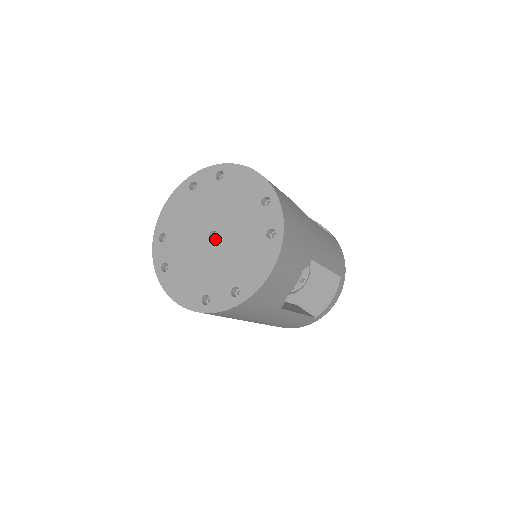
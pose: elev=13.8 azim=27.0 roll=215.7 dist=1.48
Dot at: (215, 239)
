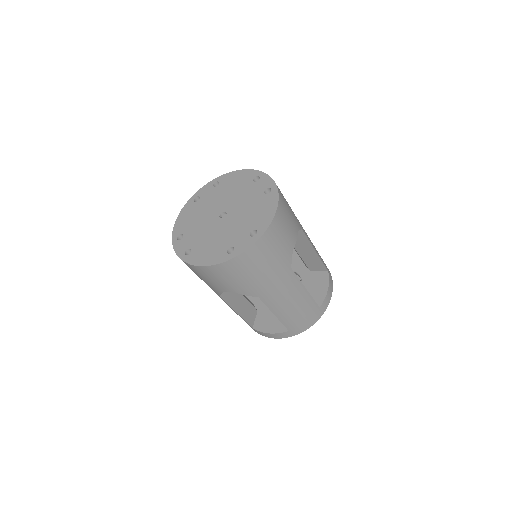
Dot at: occluded
